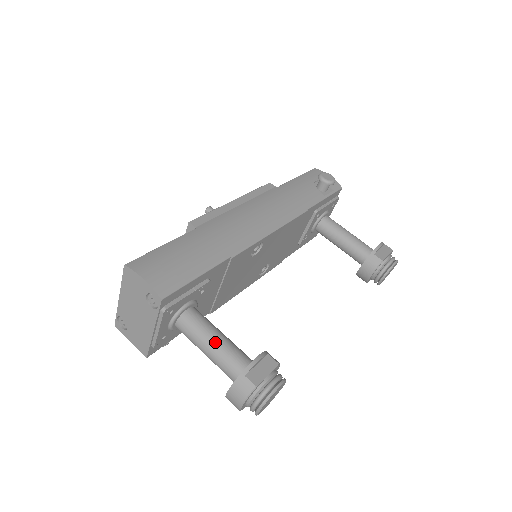
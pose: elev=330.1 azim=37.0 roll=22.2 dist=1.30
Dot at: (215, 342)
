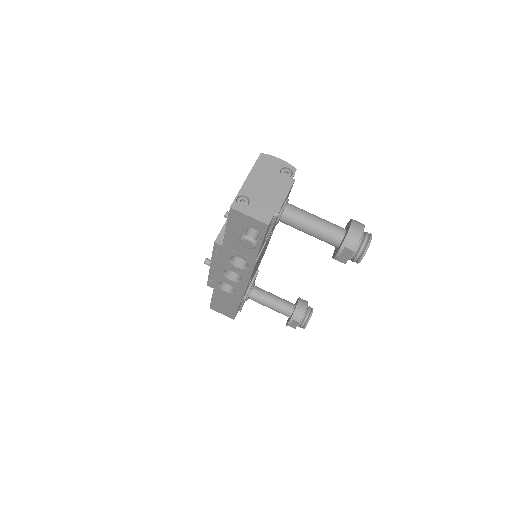
Dot at: (318, 217)
